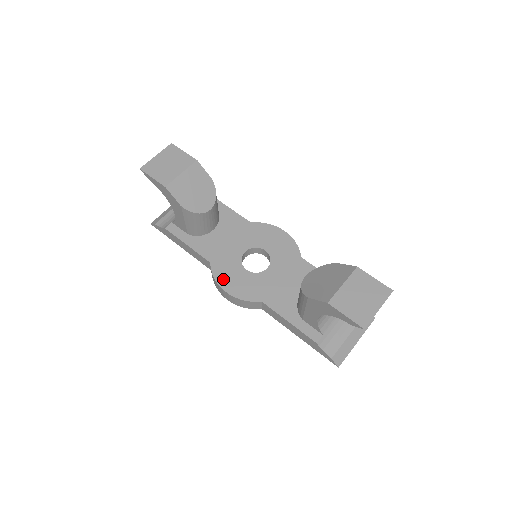
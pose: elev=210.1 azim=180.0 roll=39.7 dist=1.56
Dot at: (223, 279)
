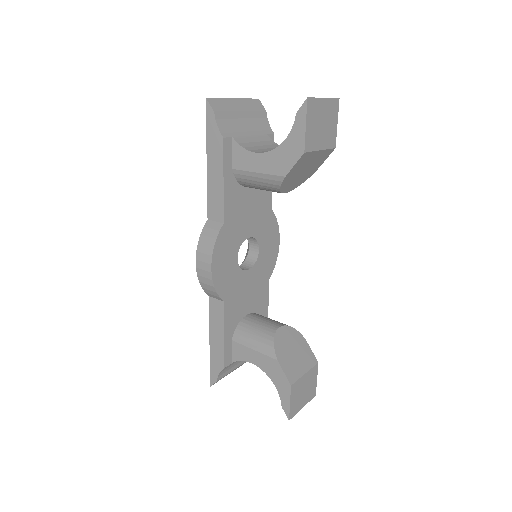
Dot at: (219, 252)
